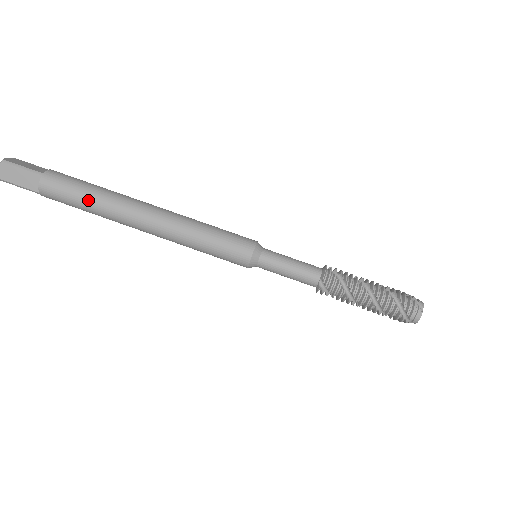
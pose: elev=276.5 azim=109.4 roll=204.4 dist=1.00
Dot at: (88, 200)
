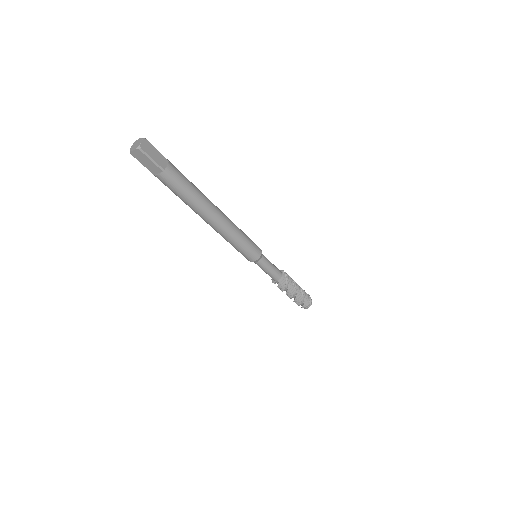
Dot at: (185, 198)
